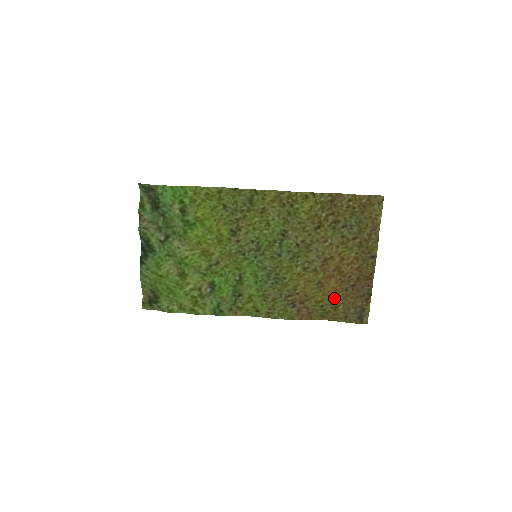
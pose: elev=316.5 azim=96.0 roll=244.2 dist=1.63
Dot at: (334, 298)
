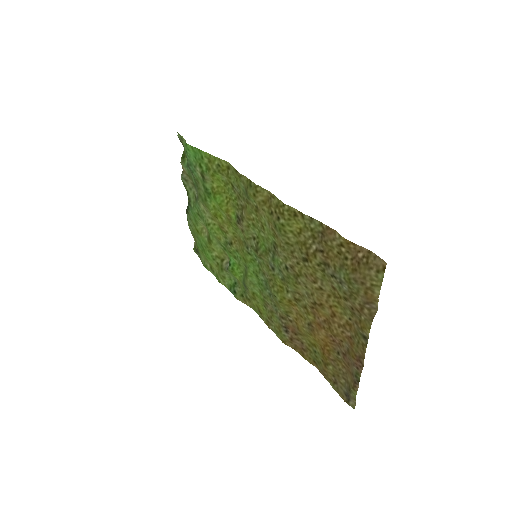
Dot at: (325, 352)
